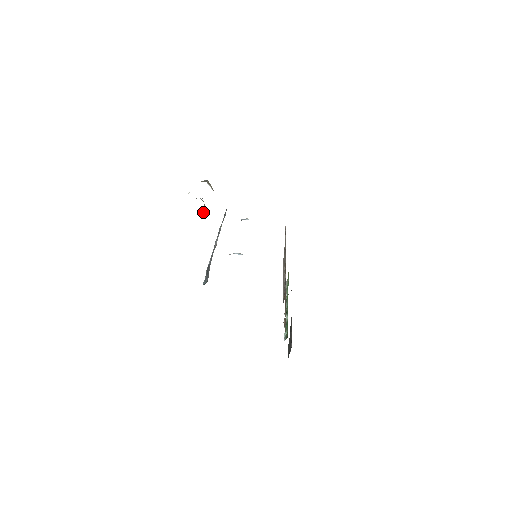
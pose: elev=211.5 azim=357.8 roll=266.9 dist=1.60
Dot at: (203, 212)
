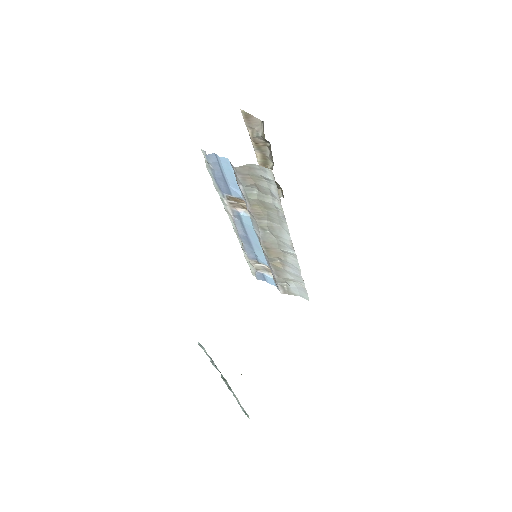
Dot at: occluded
